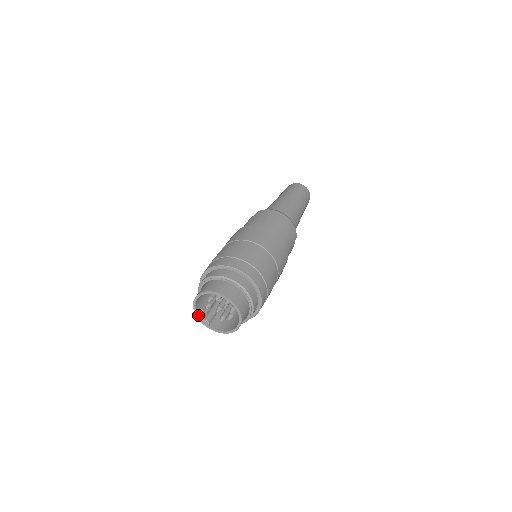
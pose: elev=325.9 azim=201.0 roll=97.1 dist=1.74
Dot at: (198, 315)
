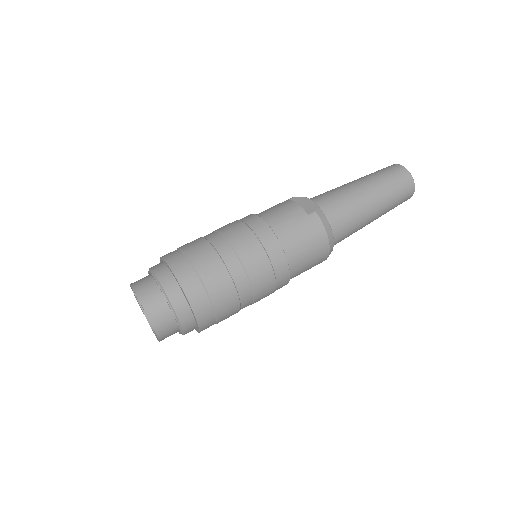
Dot at: occluded
